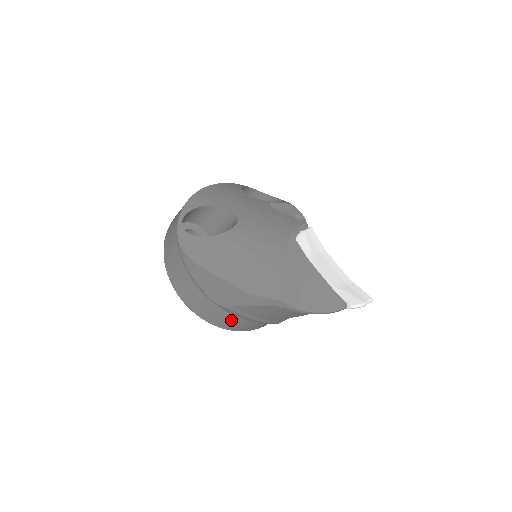
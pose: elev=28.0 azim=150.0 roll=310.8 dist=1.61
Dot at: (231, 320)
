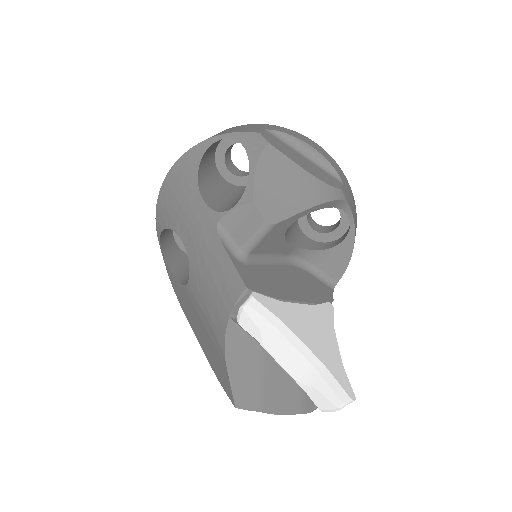
Dot at: occluded
